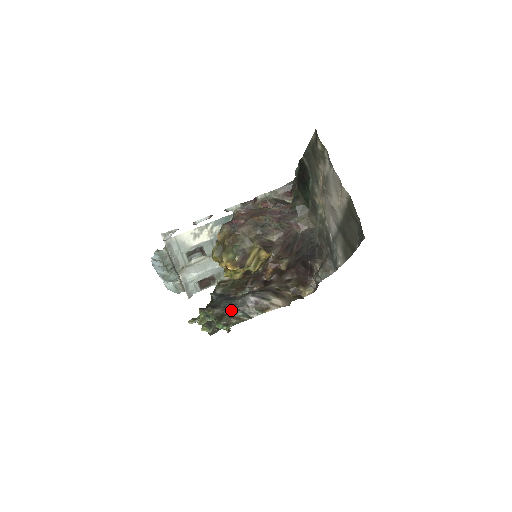
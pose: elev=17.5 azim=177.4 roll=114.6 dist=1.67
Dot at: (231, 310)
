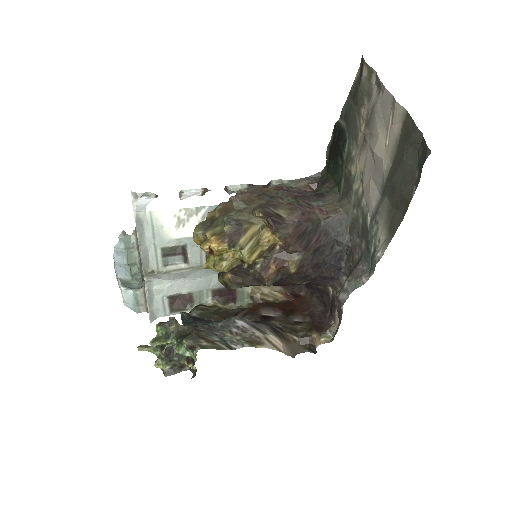
Dot at: (204, 331)
